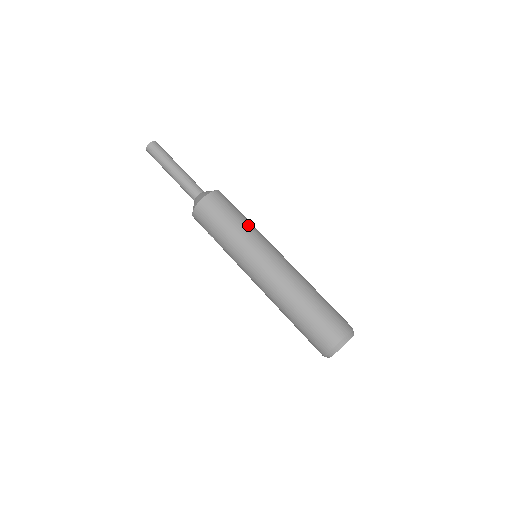
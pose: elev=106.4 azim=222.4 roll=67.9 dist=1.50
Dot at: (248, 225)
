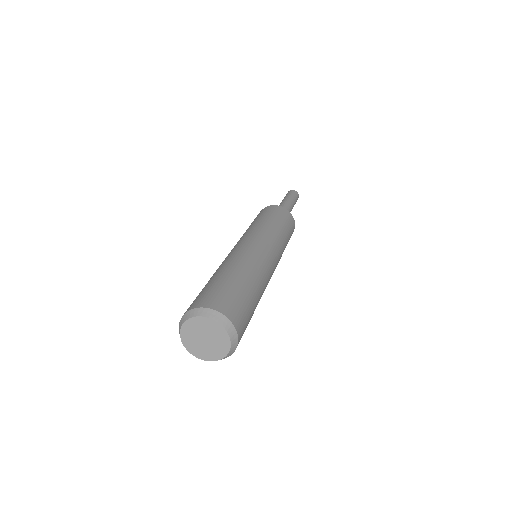
Dot at: (283, 238)
